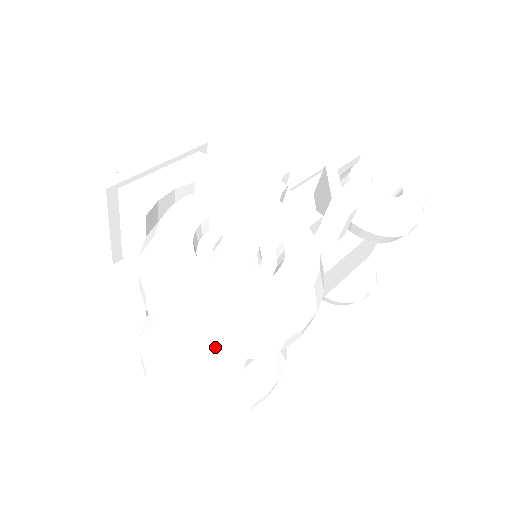
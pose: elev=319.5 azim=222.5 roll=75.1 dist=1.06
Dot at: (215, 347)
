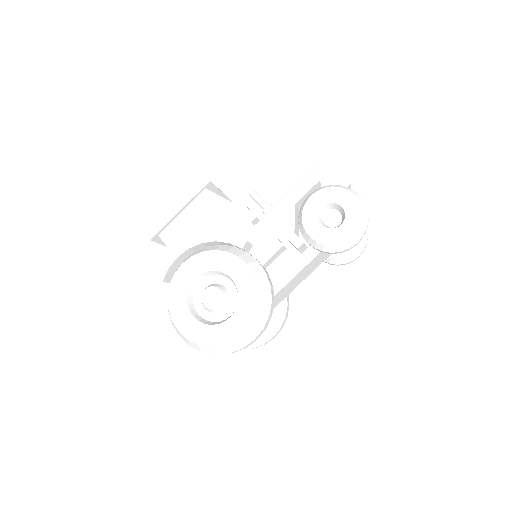
Dot at: occluded
